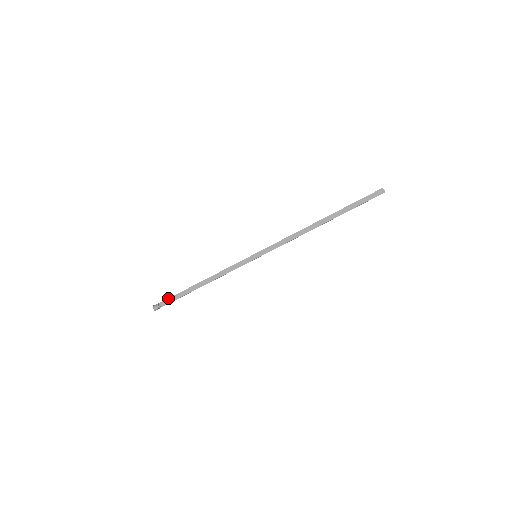
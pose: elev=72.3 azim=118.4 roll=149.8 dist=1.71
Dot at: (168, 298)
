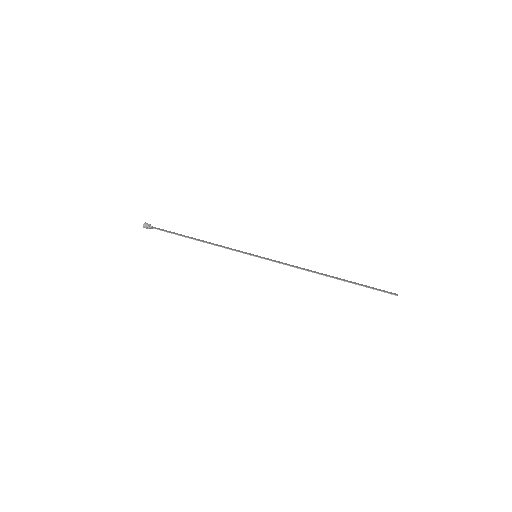
Dot at: (162, 229)
